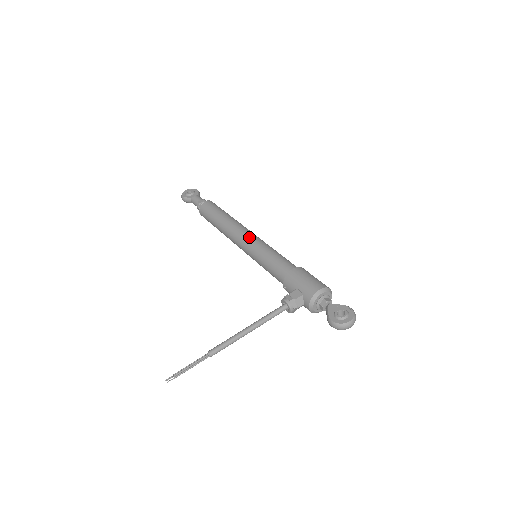
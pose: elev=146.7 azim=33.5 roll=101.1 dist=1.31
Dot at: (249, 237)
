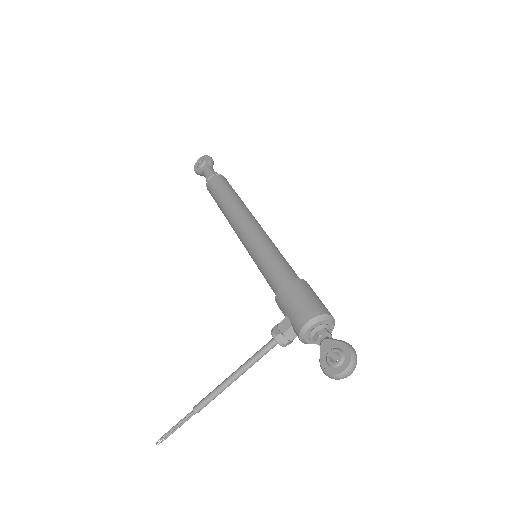
Dot at: (245, 232)
